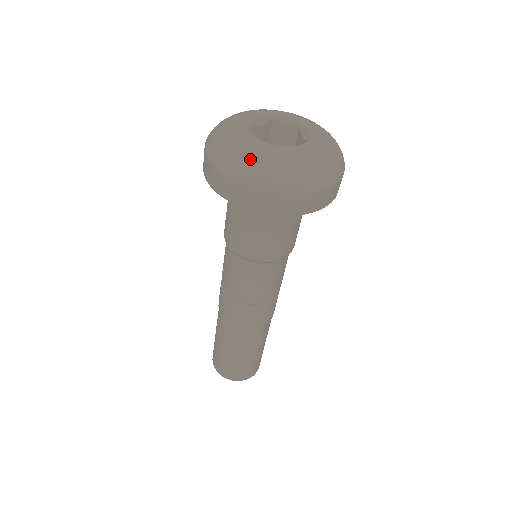
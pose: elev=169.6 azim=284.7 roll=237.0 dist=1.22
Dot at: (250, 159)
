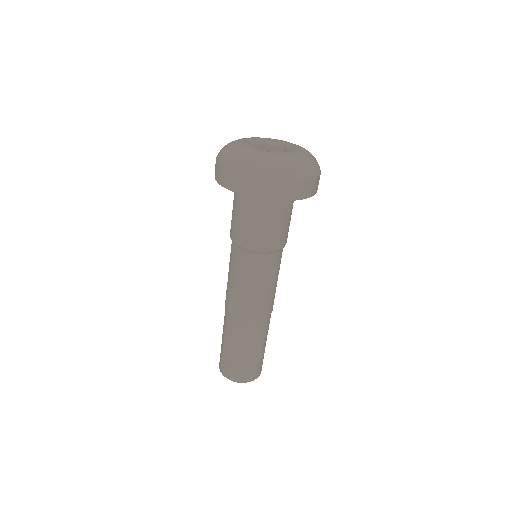
Dot at: (228, 146)
